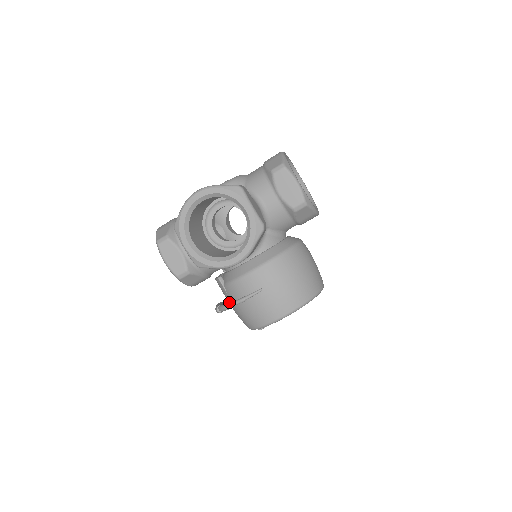
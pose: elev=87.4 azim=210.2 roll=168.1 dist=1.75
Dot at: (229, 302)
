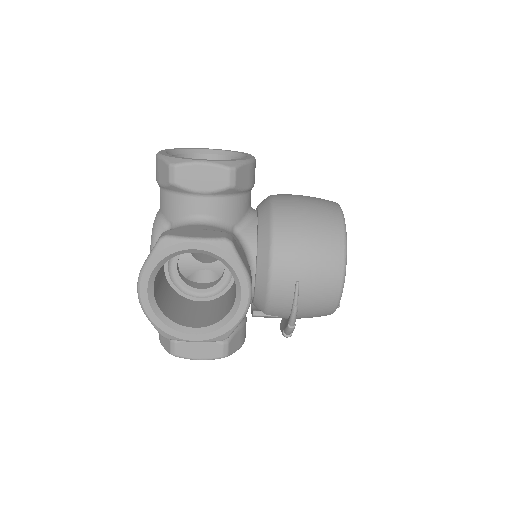
Dot at: (287, 319)
